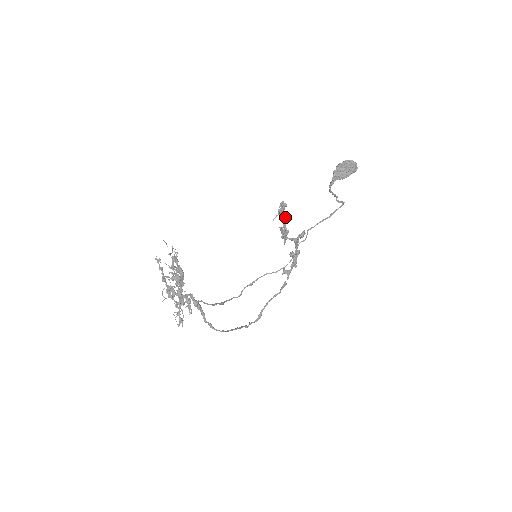
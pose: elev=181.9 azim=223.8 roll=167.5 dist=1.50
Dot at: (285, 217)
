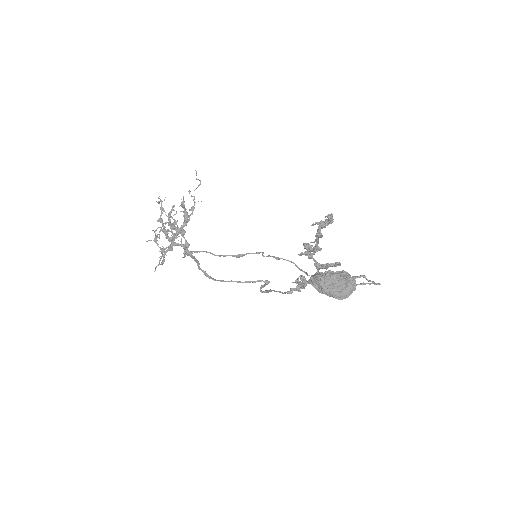
Dot at: (319, 235)
